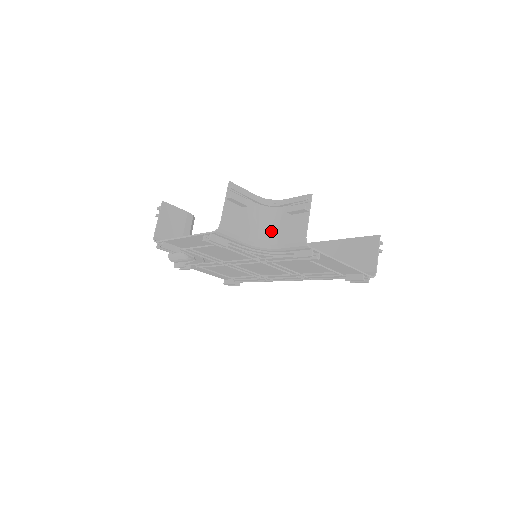
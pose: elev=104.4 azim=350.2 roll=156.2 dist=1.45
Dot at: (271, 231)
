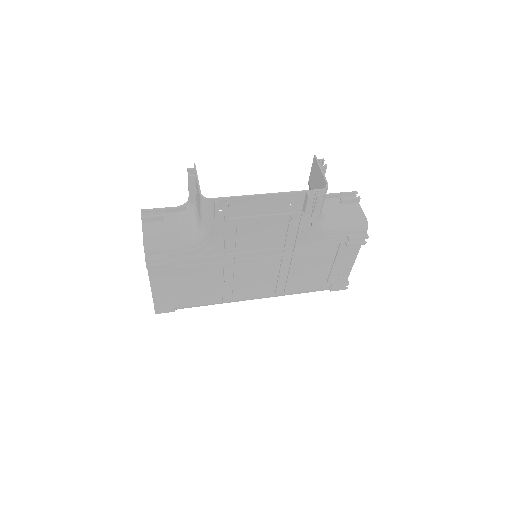
Dot at: (325, 215)
